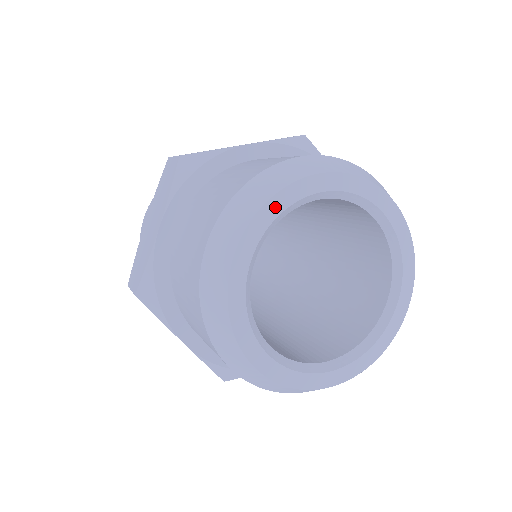
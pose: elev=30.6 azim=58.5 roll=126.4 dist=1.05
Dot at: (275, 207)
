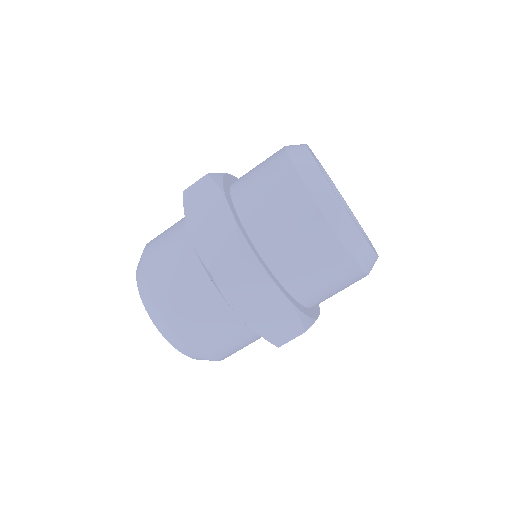
Dot at: occluded
